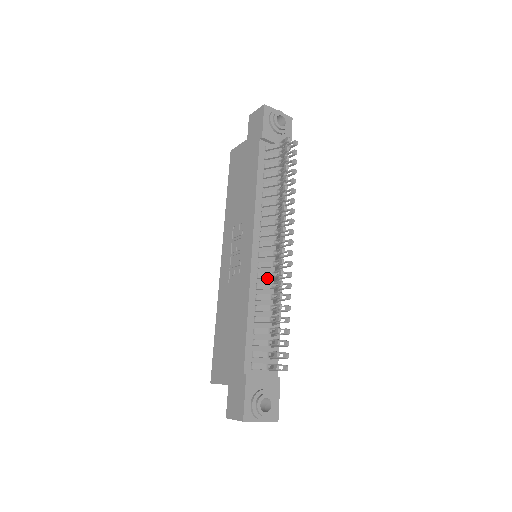
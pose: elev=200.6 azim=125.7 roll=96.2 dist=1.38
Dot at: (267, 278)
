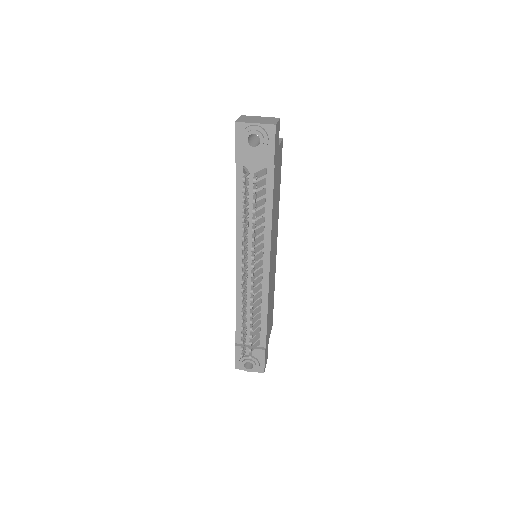
Dot at: occluded
